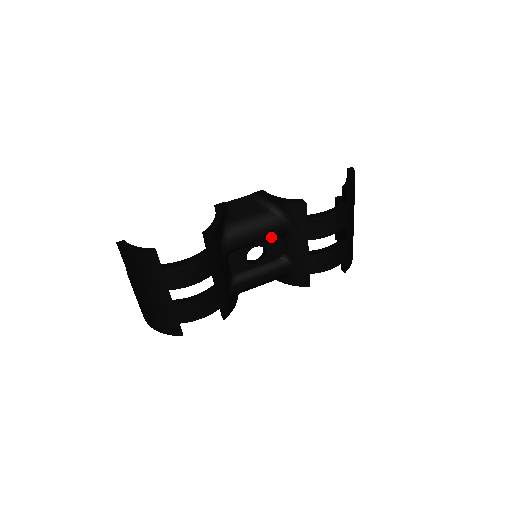
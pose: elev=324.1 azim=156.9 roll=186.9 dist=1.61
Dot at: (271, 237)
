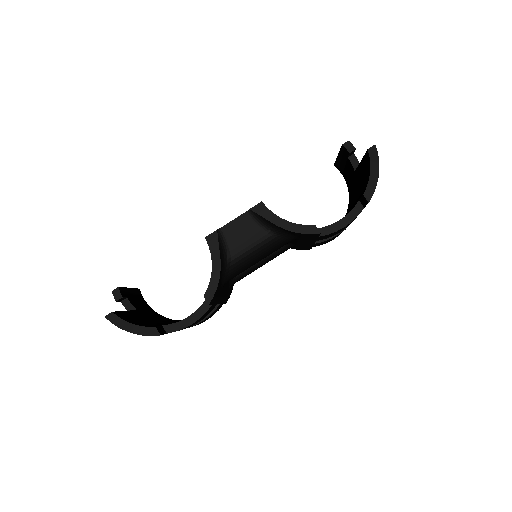
Dot at: occluded
